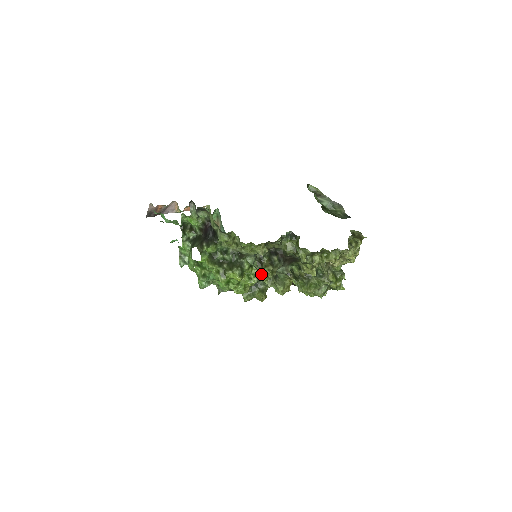
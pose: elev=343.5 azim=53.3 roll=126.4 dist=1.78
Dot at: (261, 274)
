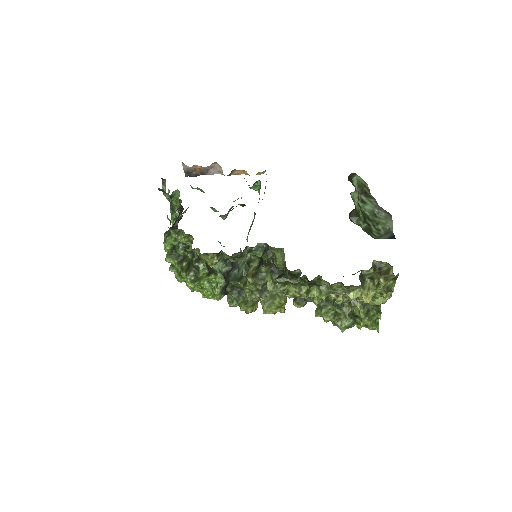
Dot at: (246, 282)
